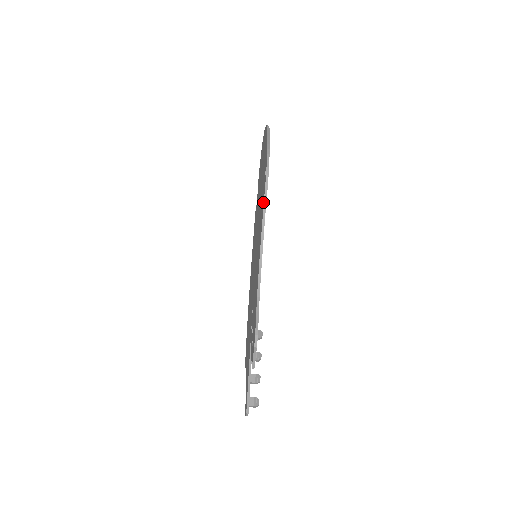
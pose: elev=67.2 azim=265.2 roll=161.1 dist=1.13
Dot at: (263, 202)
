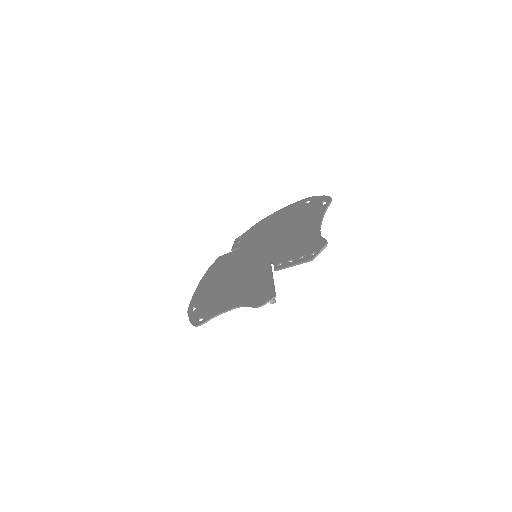
Dot at: (323, 209)
